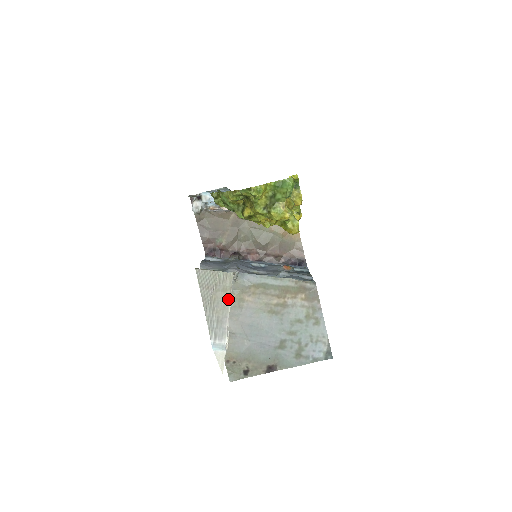
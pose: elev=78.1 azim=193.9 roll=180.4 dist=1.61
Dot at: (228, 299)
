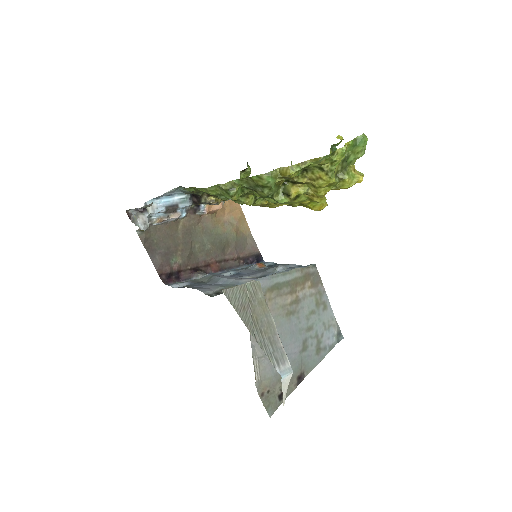
Dot at: (268, 312)
